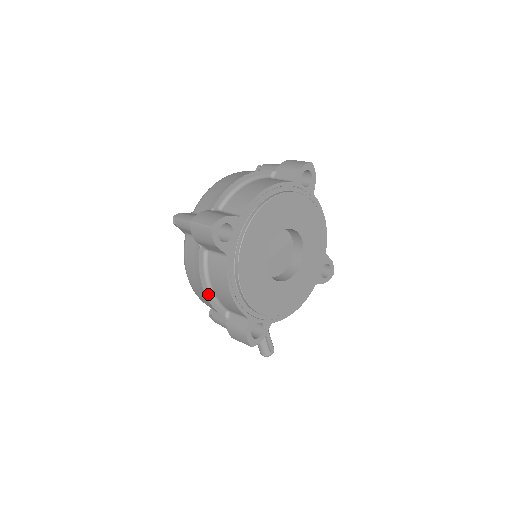
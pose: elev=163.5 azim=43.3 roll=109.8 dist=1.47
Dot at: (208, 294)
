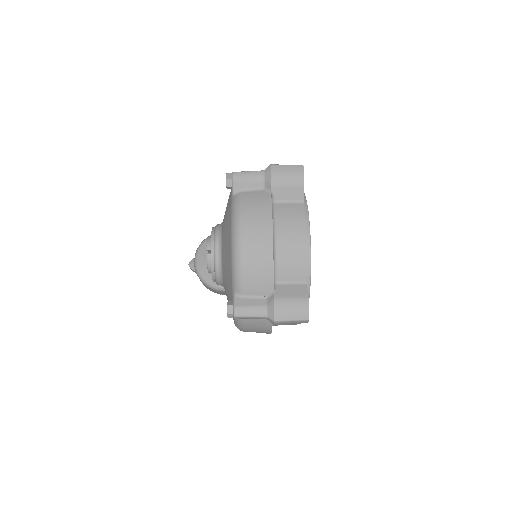
Dot at: occluded
